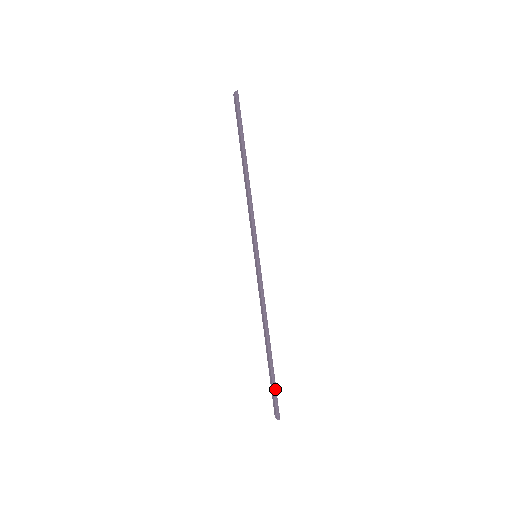
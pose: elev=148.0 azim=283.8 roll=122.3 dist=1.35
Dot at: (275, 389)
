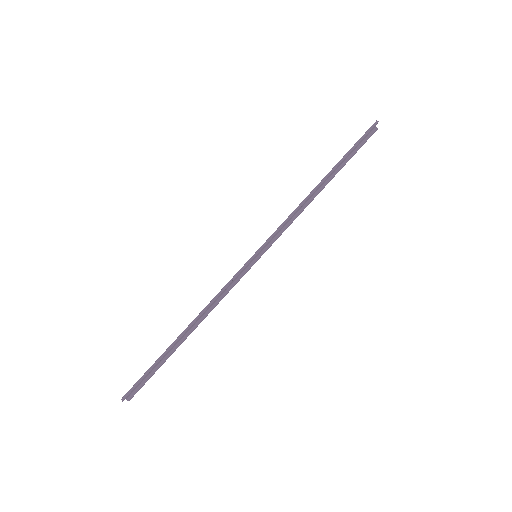
Dot at: (148, 372)
